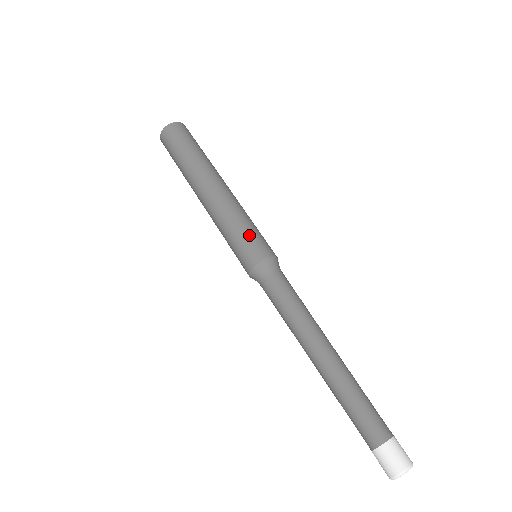
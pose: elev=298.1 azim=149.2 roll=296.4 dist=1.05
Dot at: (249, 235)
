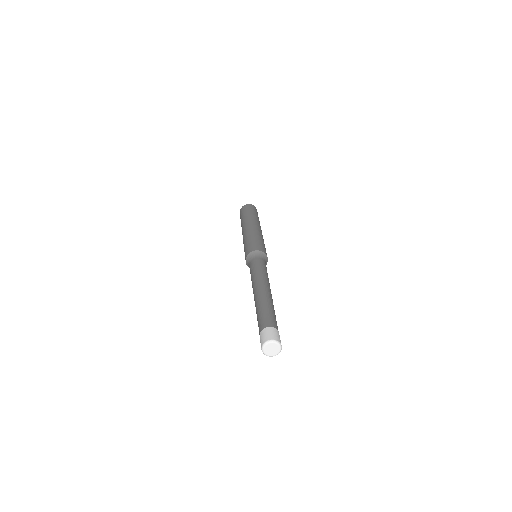
Dot at: (259, 242)
